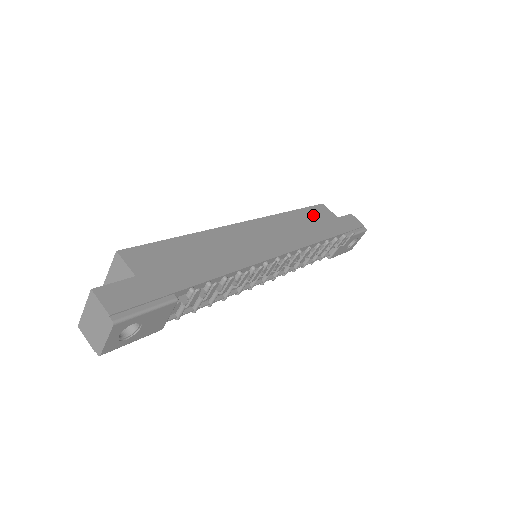
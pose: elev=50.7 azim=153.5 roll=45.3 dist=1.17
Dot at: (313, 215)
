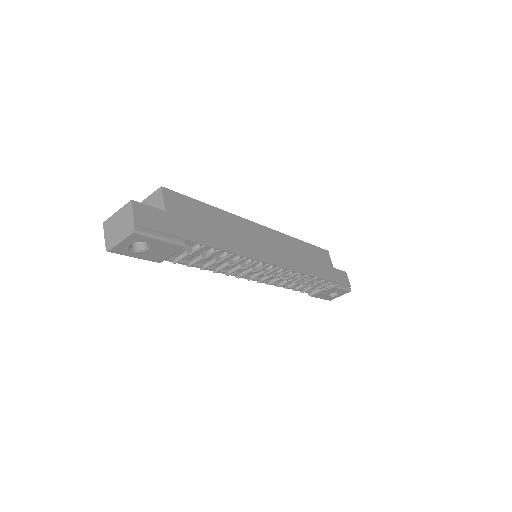
Dot at: (316, 254)
